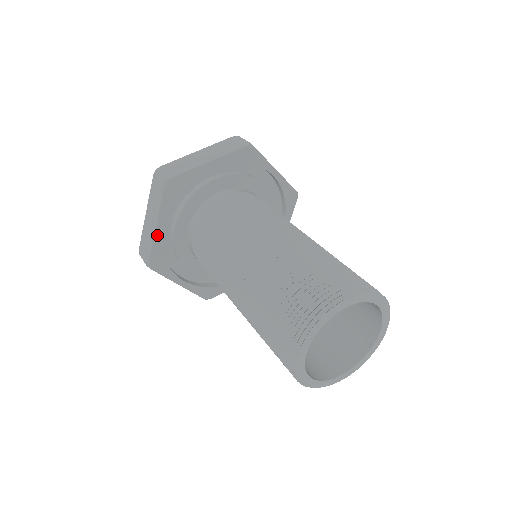
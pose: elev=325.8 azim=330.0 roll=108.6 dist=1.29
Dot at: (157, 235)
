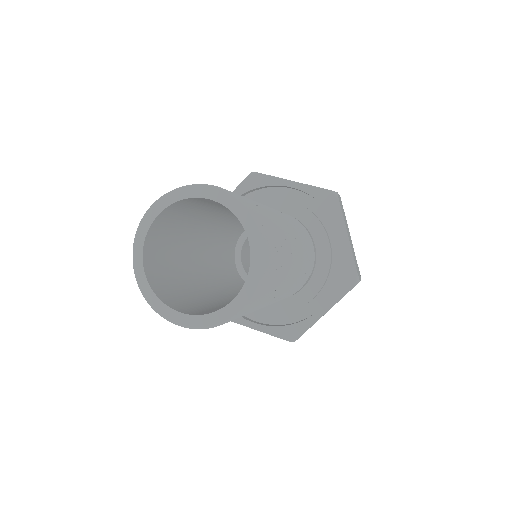
Dot at: occluded
